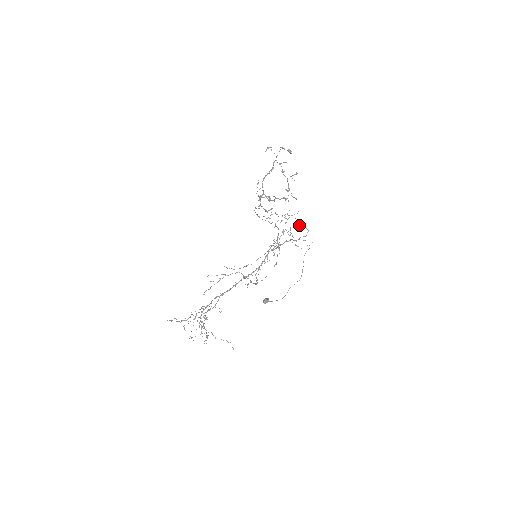
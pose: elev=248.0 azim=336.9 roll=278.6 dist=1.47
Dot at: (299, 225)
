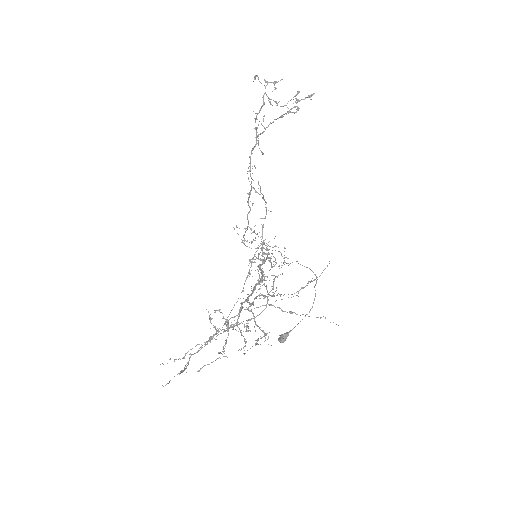
Dot at: occluded
